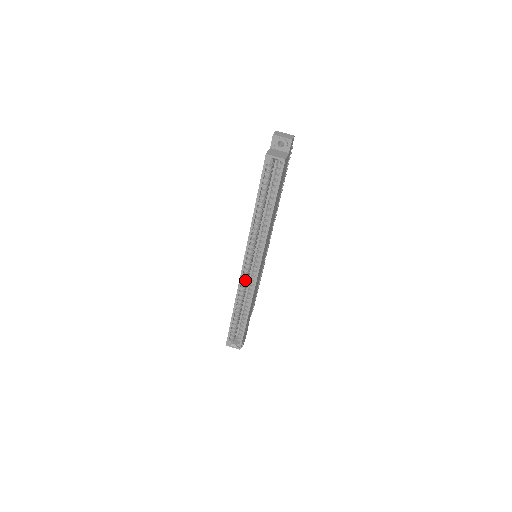
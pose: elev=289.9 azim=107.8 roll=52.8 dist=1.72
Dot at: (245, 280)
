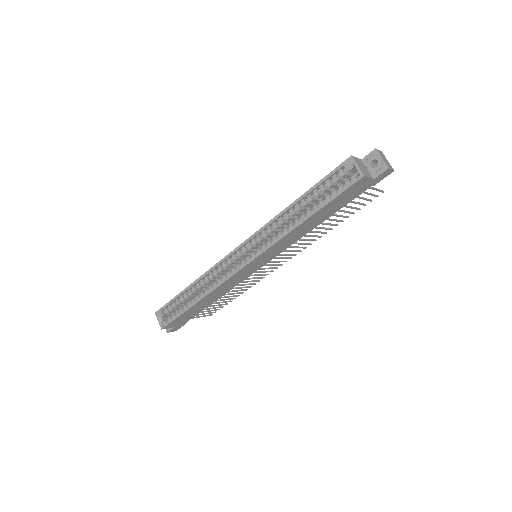
Dot at: (225, 266)
